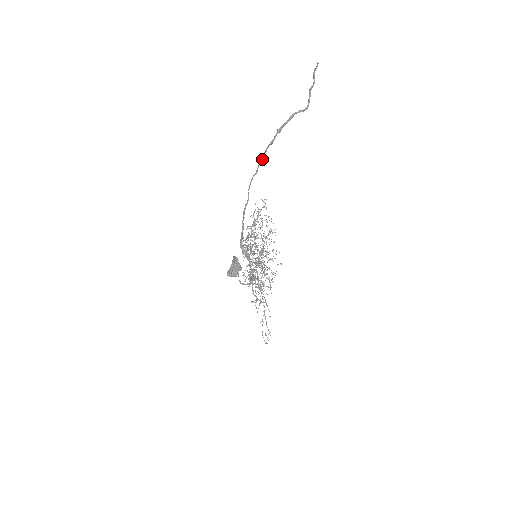
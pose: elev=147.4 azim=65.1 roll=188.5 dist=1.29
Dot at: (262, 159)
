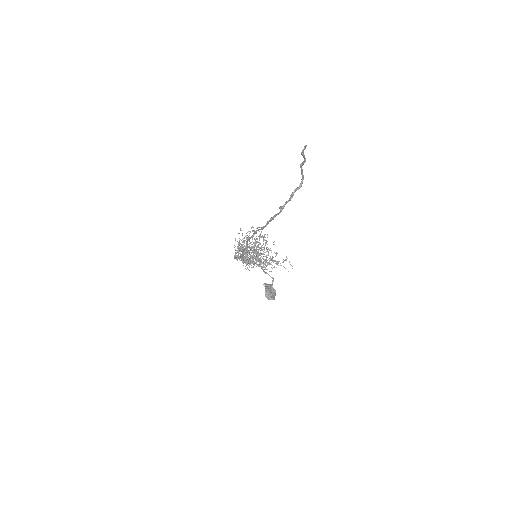
Dot at: occluded
